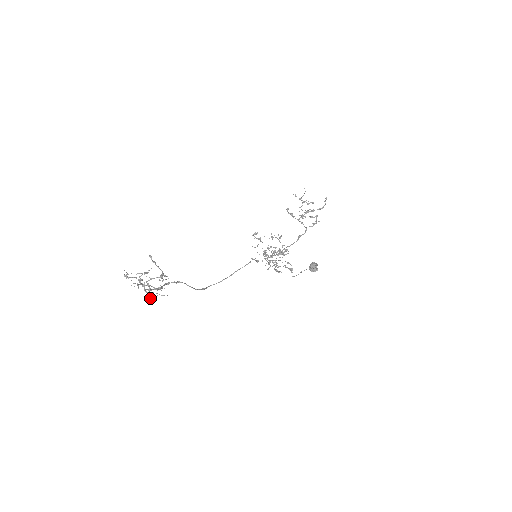
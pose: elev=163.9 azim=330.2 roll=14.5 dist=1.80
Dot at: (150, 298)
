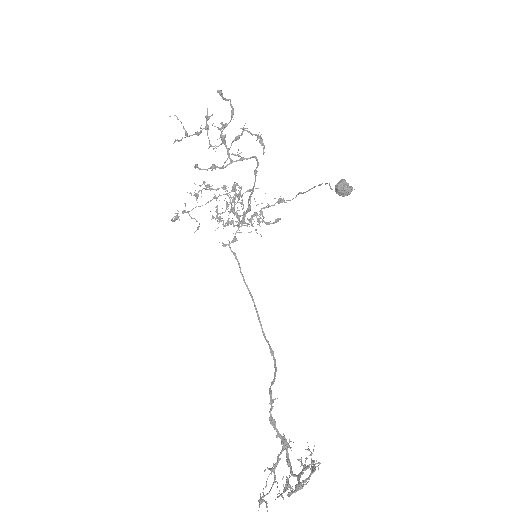
Dot at: occluded
